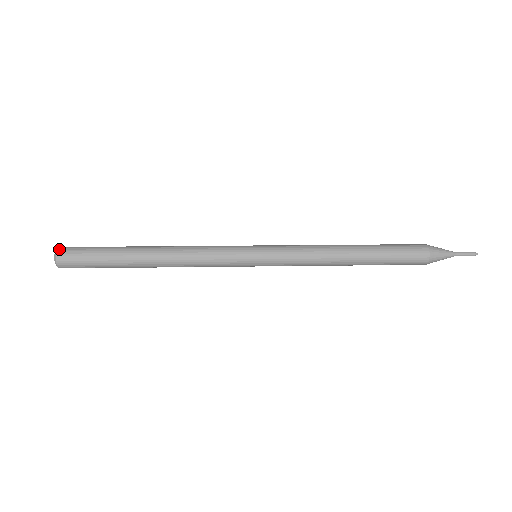
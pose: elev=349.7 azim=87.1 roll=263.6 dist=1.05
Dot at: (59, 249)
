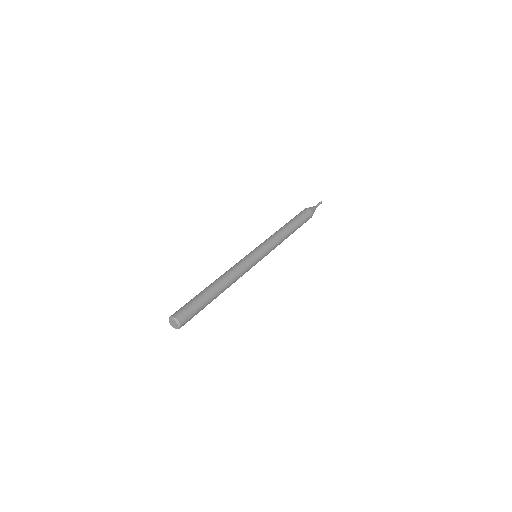
Dot at: (178, 319)
